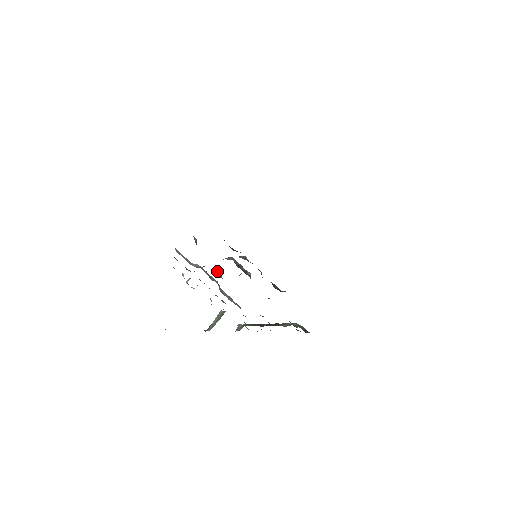
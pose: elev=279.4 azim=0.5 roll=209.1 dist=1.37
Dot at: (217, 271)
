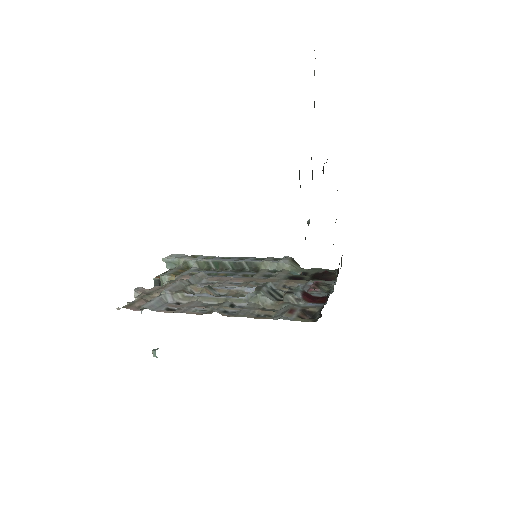
Dot at: (208, 289)
